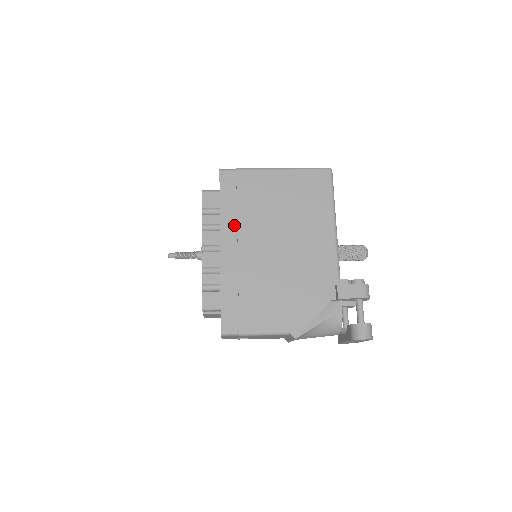
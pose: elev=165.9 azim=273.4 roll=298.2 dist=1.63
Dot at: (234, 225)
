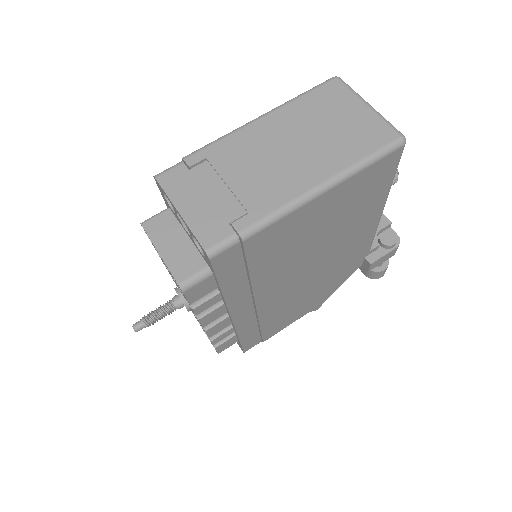
Dot at: (247, 293)
